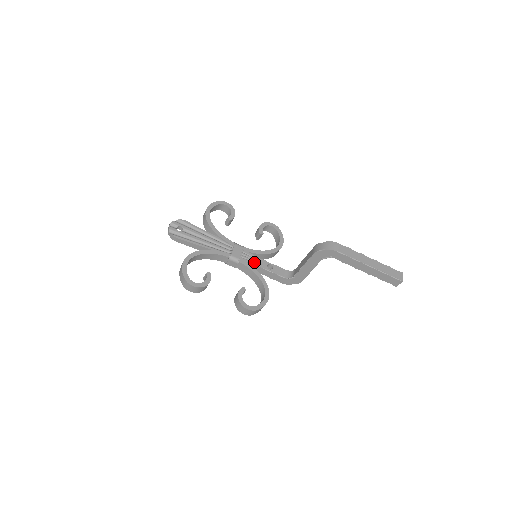
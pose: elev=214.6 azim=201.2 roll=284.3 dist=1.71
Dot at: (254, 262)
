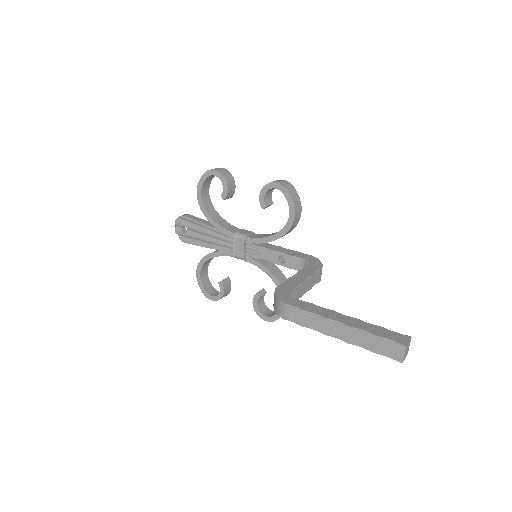
Dot at: (262, 257)
